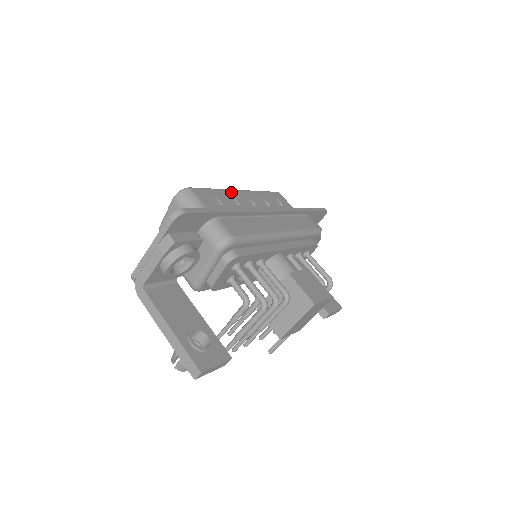
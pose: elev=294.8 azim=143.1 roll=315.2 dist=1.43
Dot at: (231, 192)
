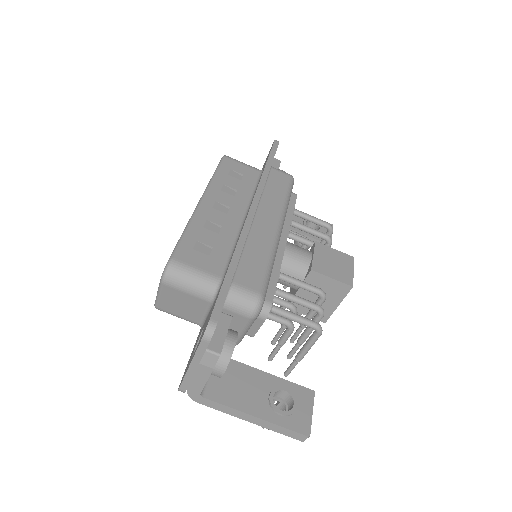
Dot at: (200, 215)
